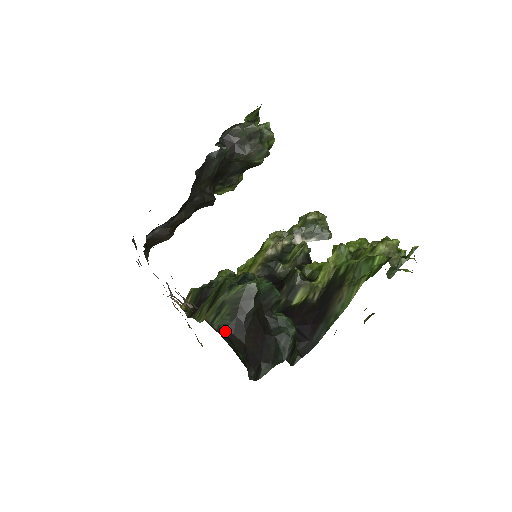
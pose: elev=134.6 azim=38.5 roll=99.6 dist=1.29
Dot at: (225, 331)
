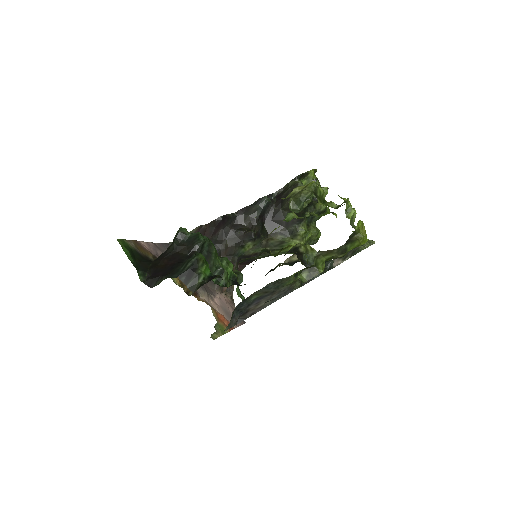
Dot at: (154, 261)
